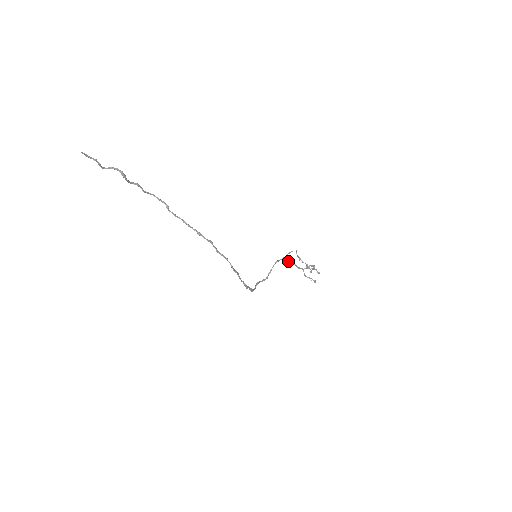
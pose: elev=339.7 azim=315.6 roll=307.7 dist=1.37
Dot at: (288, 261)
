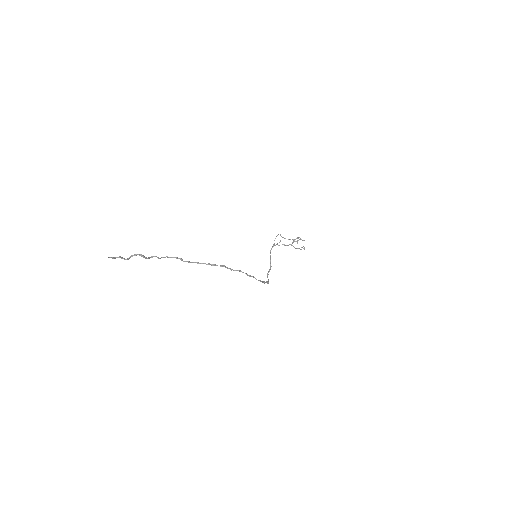
Dot at: occluded
